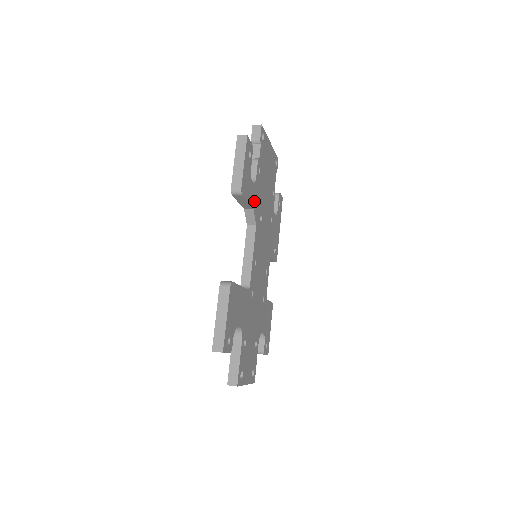
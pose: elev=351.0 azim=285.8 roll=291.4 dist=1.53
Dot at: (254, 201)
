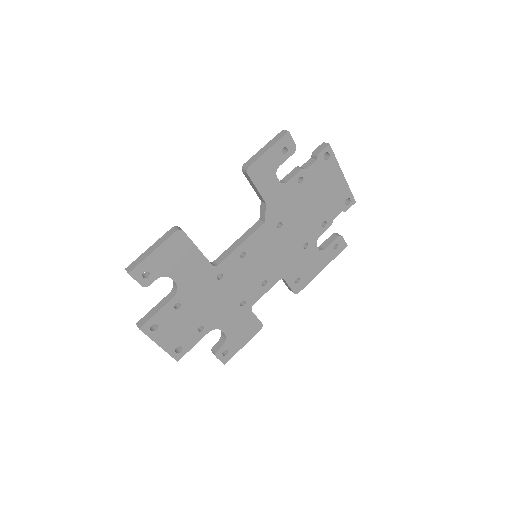
Dot at: (272, 198)
